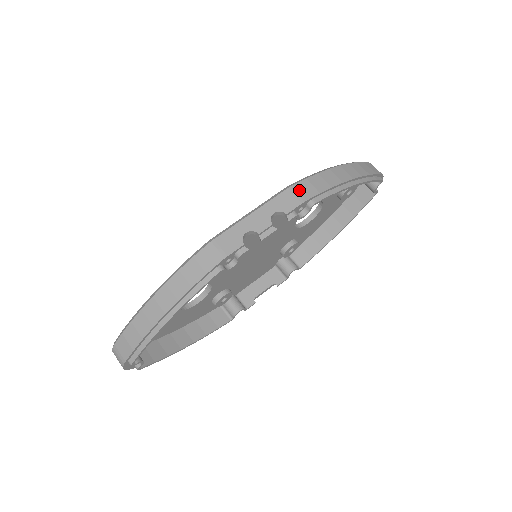
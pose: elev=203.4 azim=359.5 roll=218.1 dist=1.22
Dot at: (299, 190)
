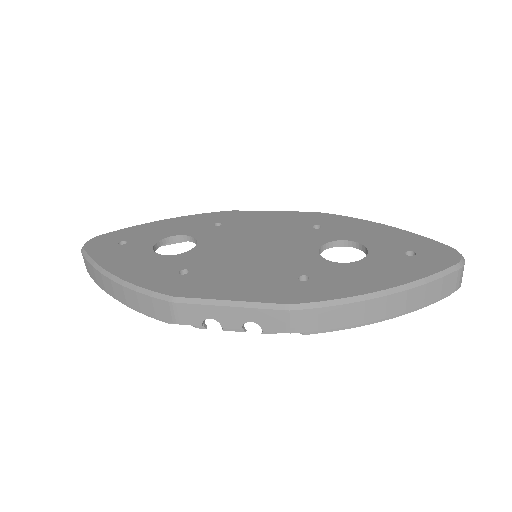
Dot at: (296, 319)
